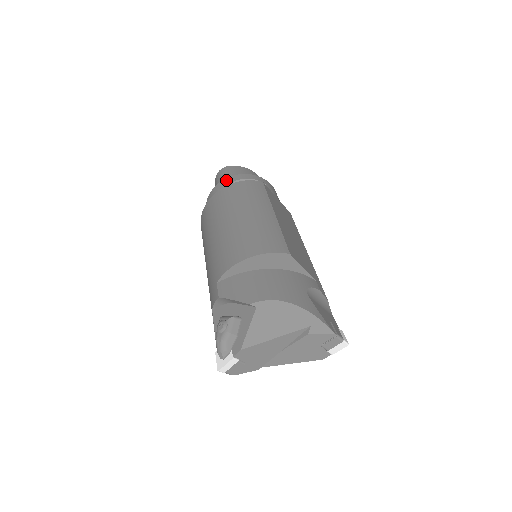
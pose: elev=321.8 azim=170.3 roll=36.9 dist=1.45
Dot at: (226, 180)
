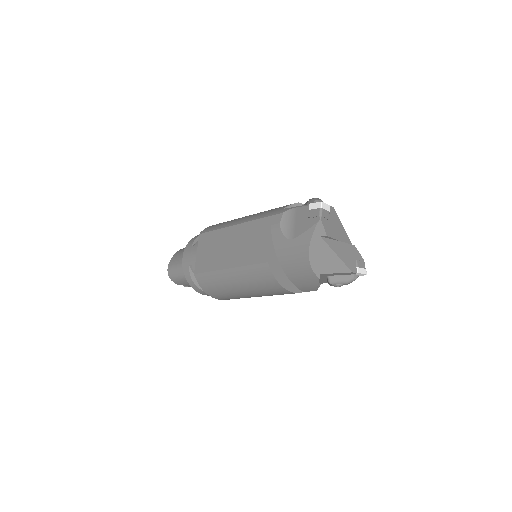
Dot at: occluded
